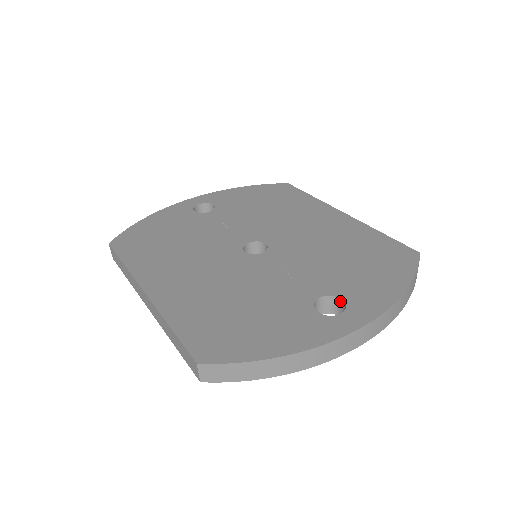
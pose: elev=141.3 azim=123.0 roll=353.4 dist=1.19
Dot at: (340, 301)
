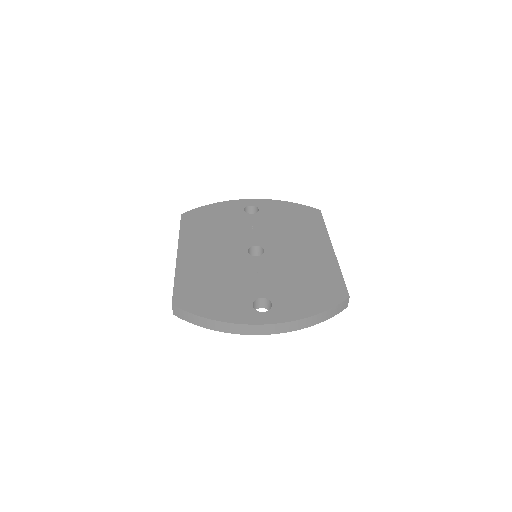
Dot at: (272, 305)
